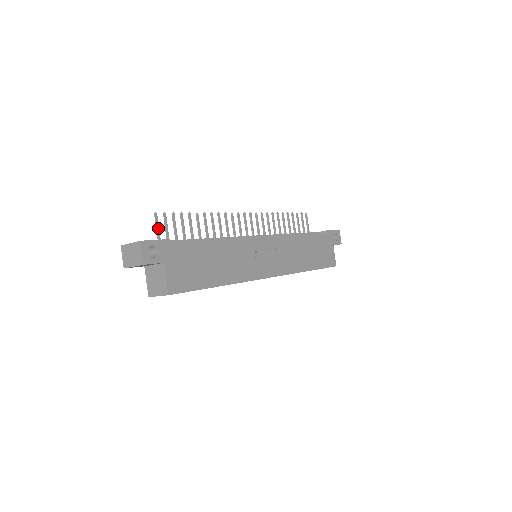
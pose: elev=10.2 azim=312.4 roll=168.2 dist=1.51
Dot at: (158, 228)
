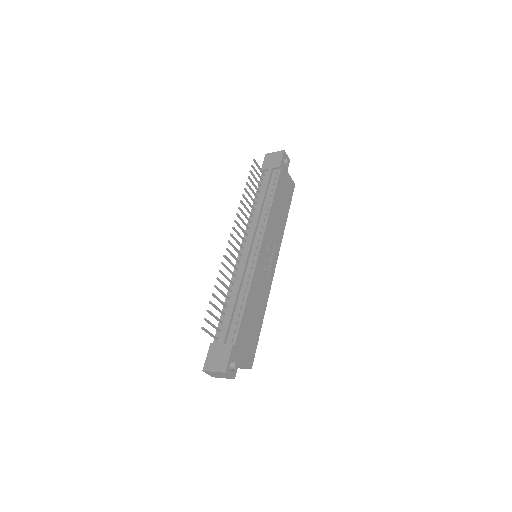
Dot at: (209, 333)
